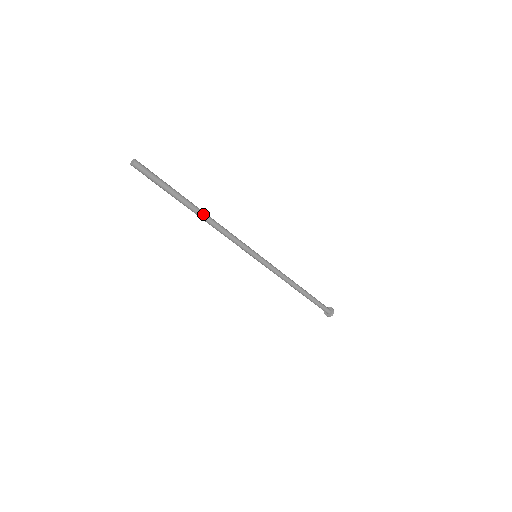
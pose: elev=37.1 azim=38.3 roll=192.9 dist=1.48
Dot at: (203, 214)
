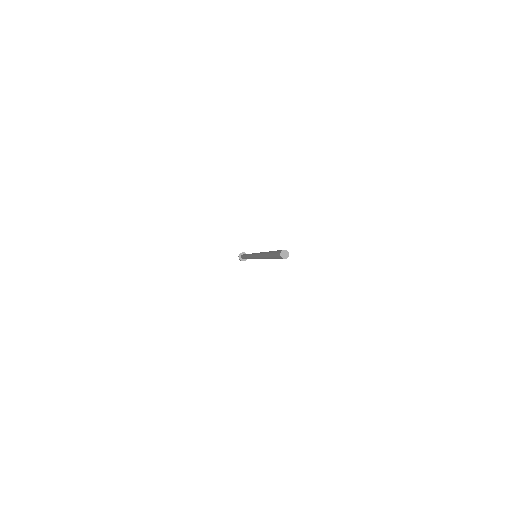
Dot at: occluded
